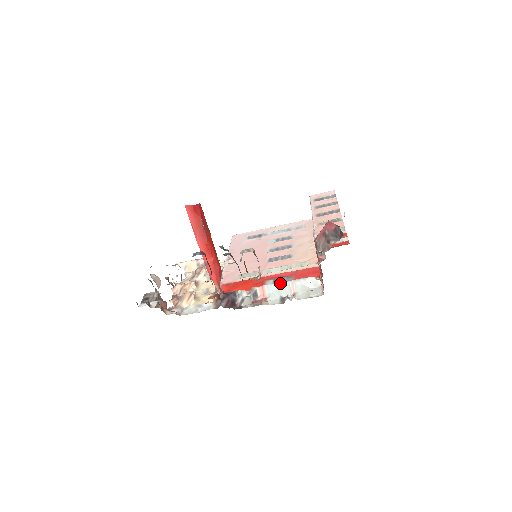
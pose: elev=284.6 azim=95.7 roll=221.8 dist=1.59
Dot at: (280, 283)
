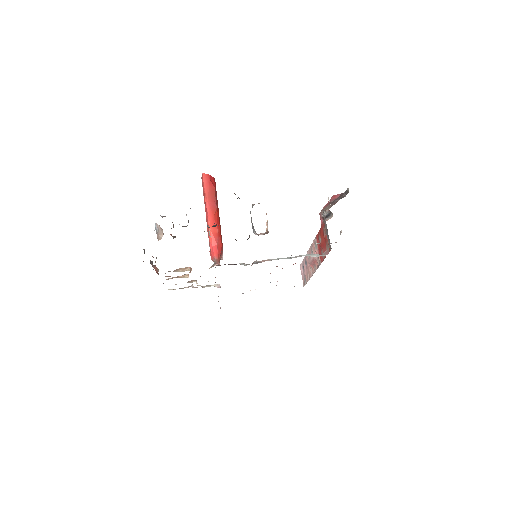
Dot at: occluded
